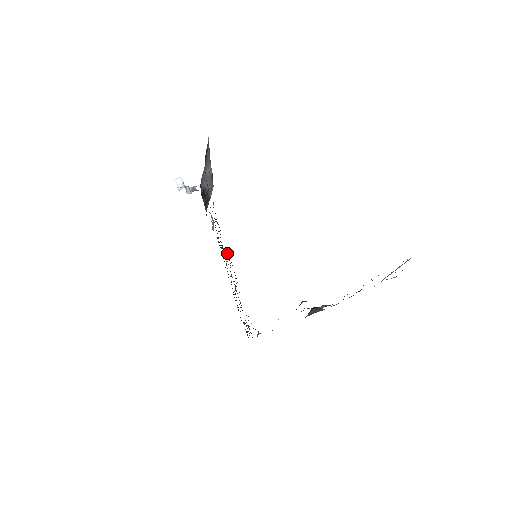
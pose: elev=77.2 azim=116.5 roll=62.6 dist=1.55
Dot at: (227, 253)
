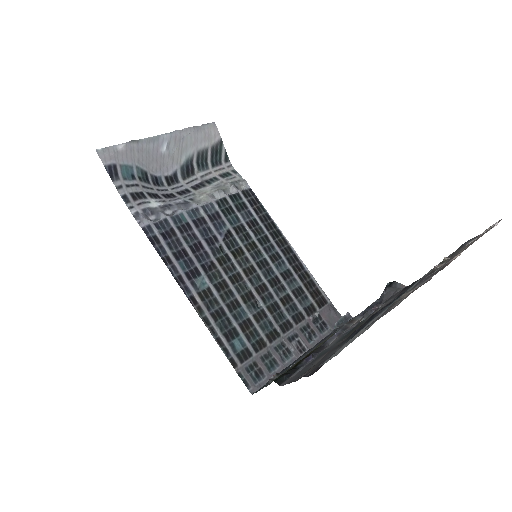
Dot at: (207, 286)
